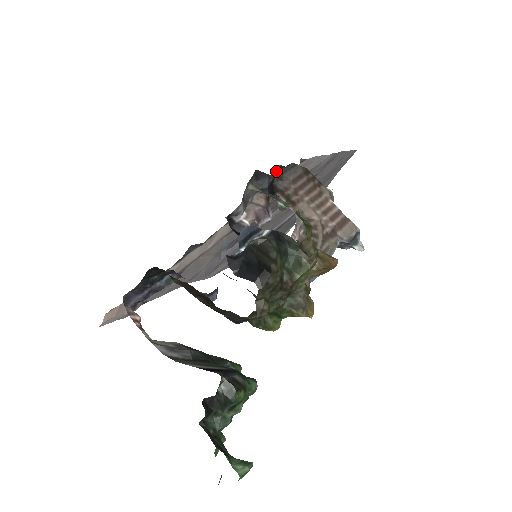
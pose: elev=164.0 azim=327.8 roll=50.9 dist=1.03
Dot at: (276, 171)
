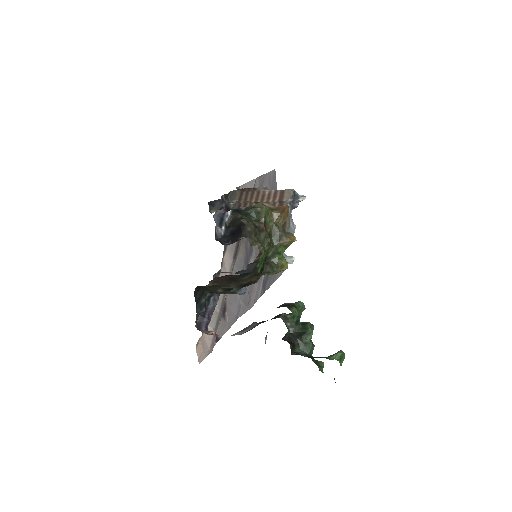
Dot at: (225, 201)
